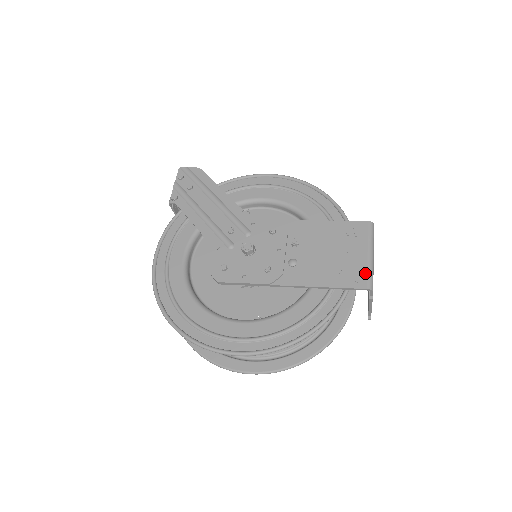
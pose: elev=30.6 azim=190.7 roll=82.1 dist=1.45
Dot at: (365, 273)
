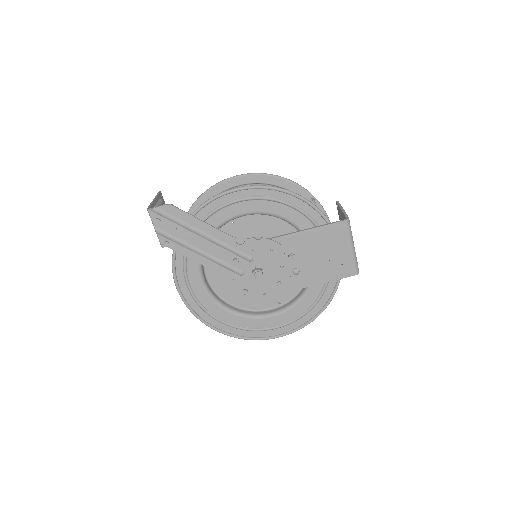
Dot at: (352, 264)
